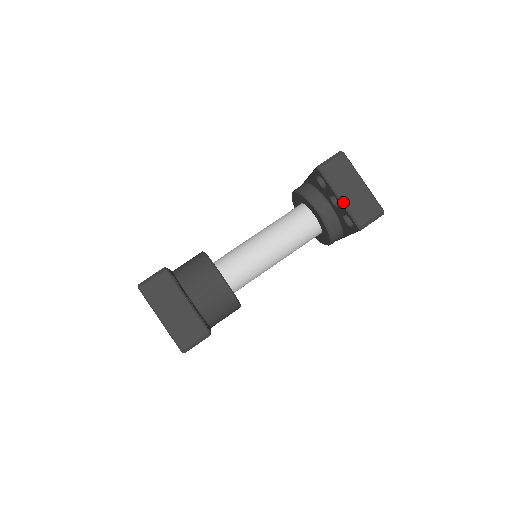
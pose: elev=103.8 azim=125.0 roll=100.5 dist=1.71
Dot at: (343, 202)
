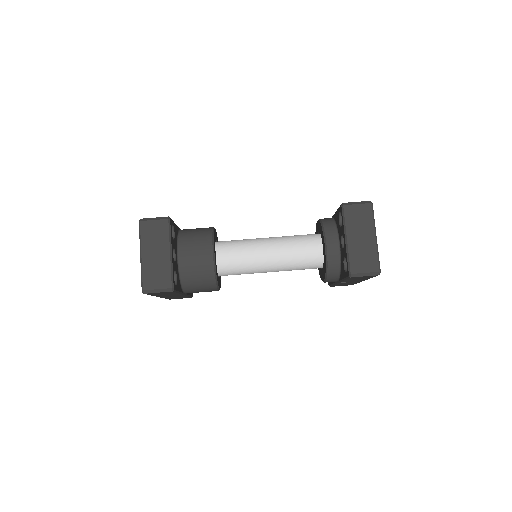
Dot at: (347, 244)
